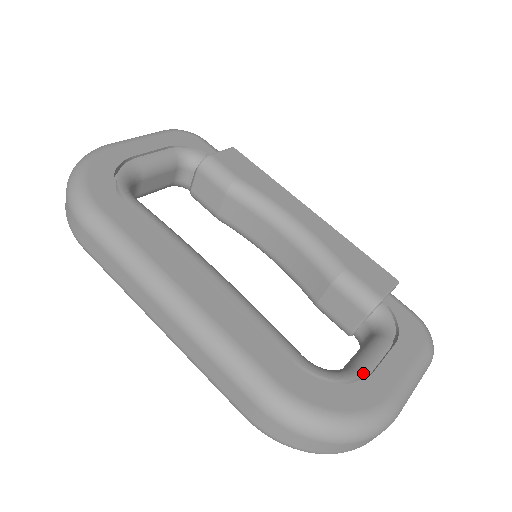
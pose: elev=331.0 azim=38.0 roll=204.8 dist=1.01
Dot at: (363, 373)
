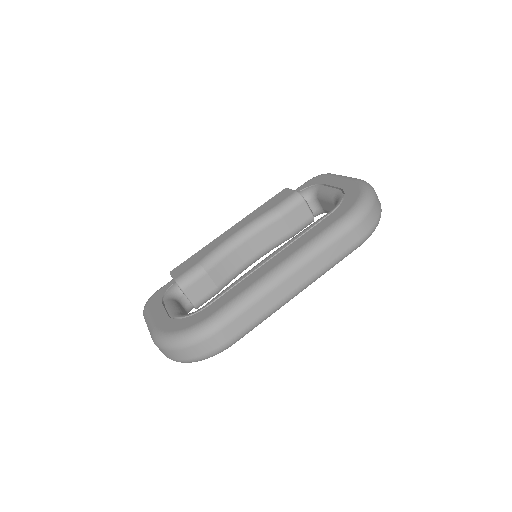
Dot at: (339, 191)
